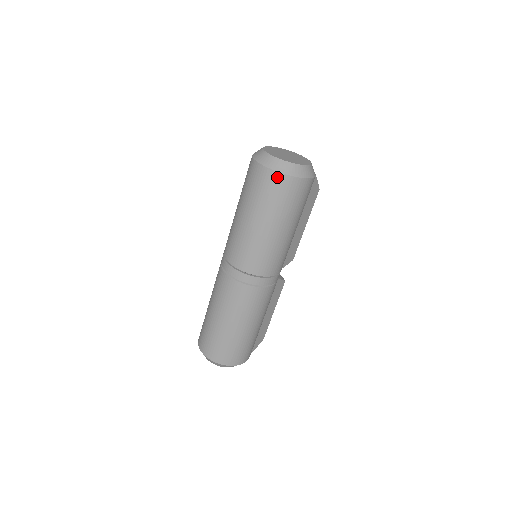
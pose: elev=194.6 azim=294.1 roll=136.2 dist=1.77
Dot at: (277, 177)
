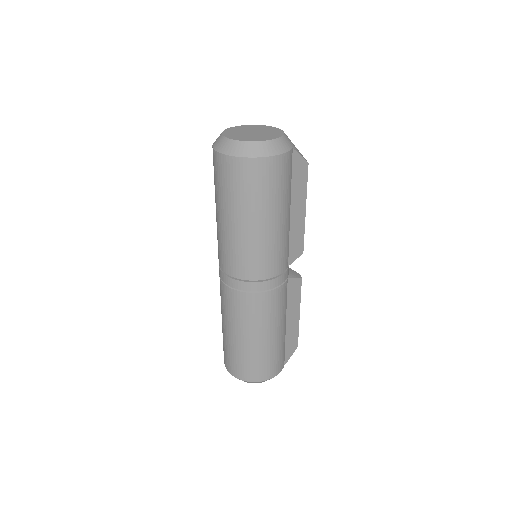
Dot at: (235, 163)
